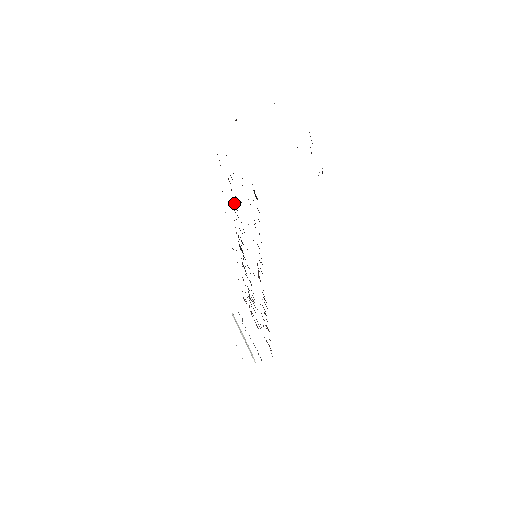
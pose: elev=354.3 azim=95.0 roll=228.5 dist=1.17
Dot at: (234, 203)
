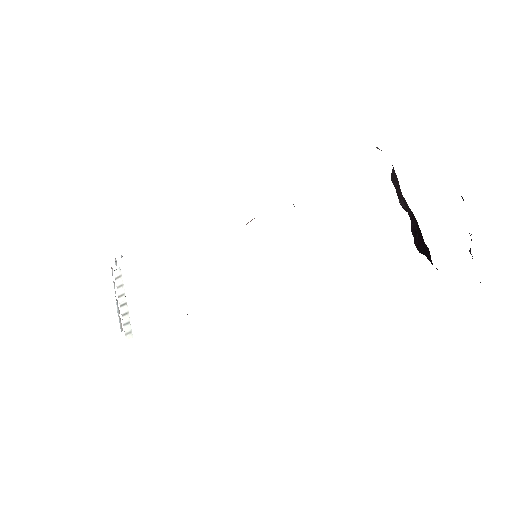
Dot at: occluded
